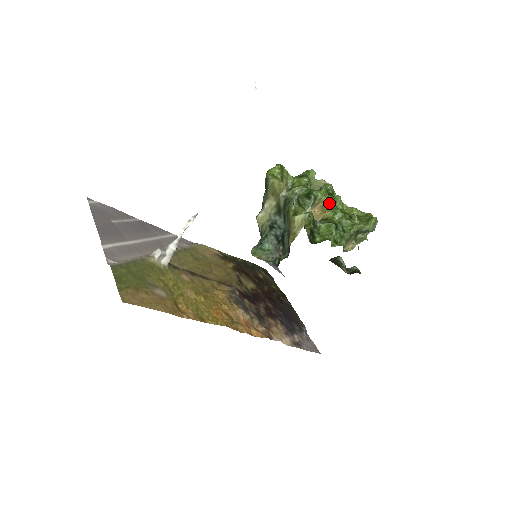
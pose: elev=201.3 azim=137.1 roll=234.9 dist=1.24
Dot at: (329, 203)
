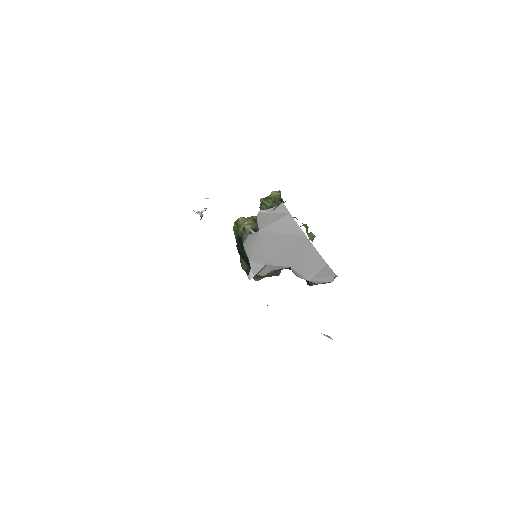
Dot at: occluded
